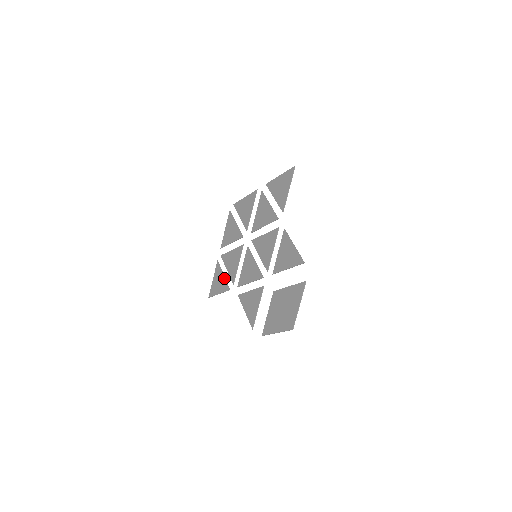
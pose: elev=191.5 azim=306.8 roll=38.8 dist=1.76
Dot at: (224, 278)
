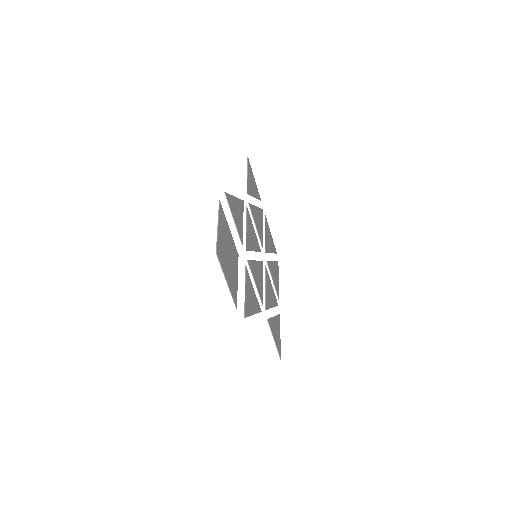
Dot at: (272, 318)
